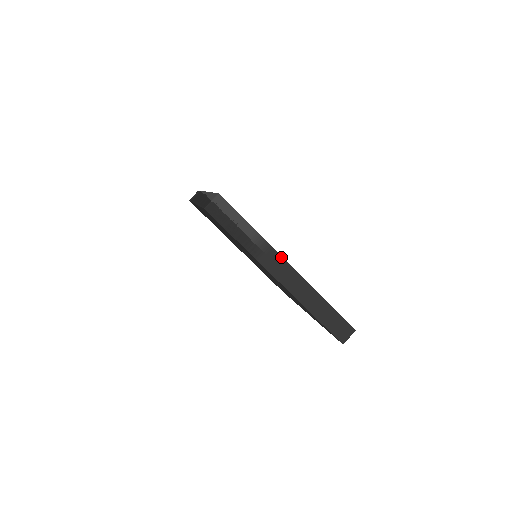
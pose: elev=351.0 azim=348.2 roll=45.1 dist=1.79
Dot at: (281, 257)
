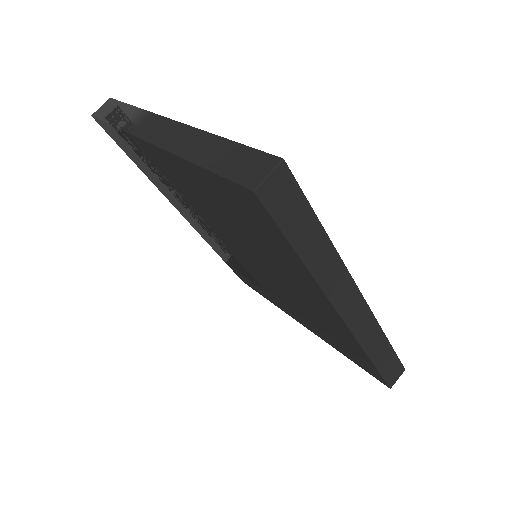
Dot at: (162, 117)
